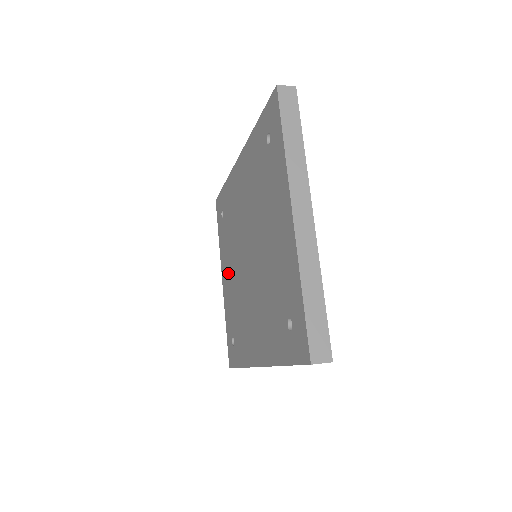
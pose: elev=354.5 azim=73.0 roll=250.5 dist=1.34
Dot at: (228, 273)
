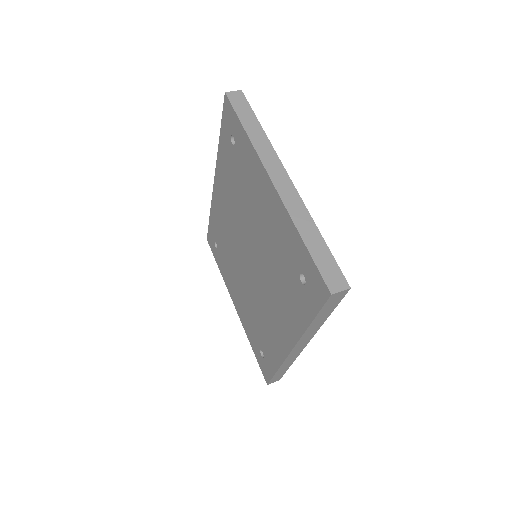
Dot at: (237, 293)
